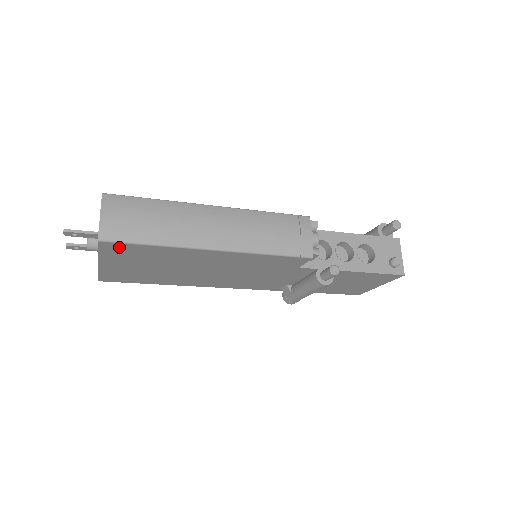
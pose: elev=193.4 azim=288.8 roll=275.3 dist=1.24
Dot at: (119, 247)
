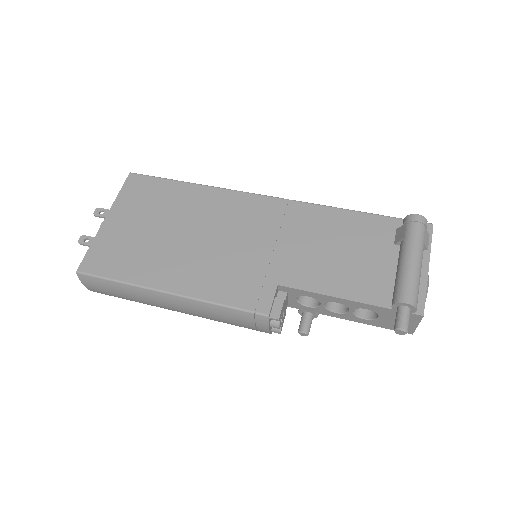
Dot at: occluded
